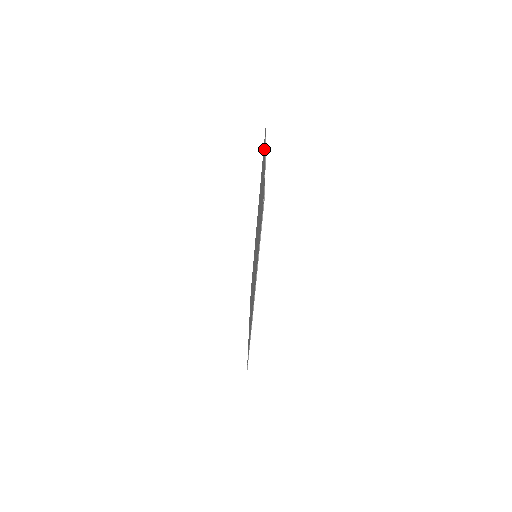
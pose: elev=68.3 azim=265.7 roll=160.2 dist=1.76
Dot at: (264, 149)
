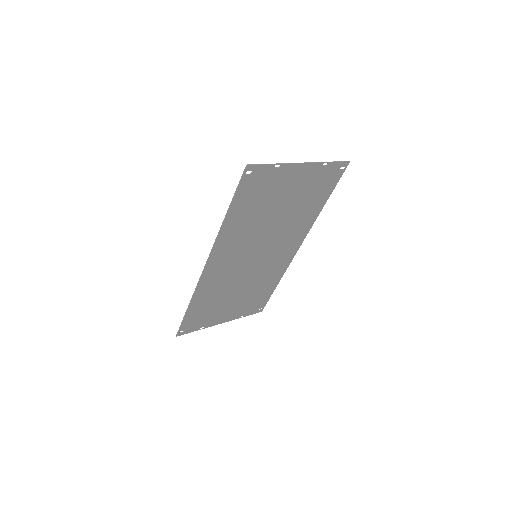
Dot at: (324, 171)
